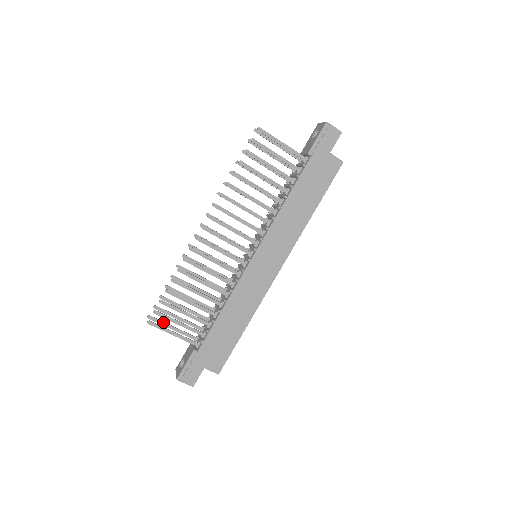
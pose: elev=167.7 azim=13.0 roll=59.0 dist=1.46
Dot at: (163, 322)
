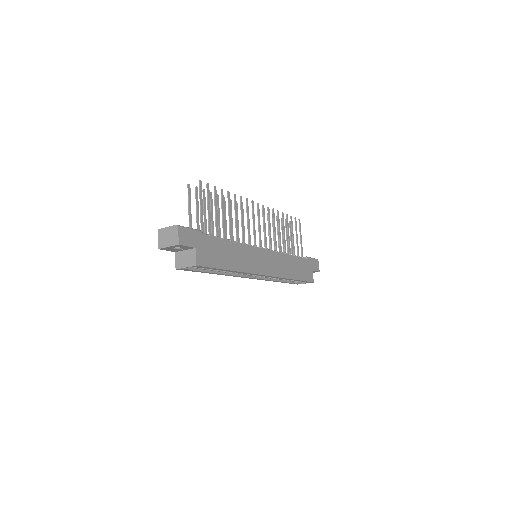
Dot at: occluded
